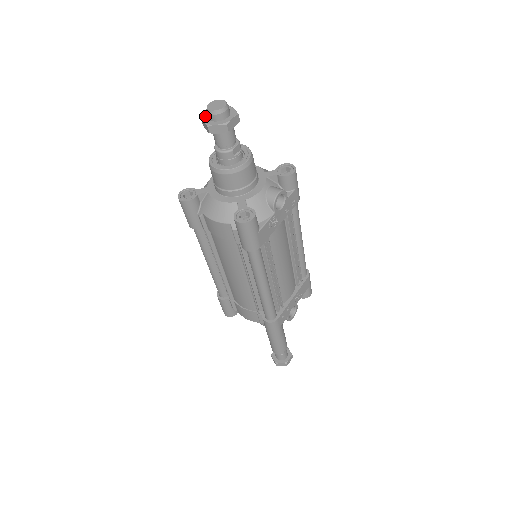
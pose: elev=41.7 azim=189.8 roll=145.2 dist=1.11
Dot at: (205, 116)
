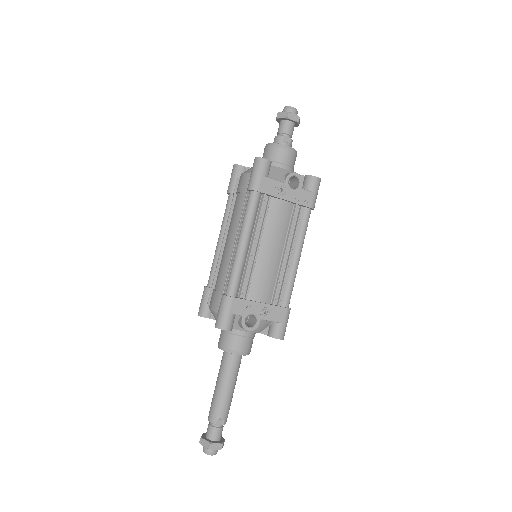
Dot at: occluded
